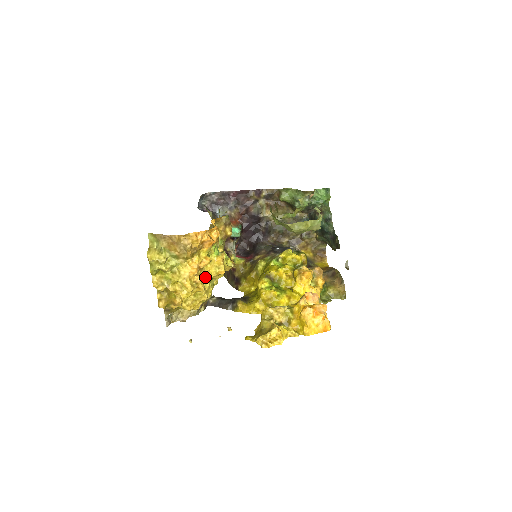
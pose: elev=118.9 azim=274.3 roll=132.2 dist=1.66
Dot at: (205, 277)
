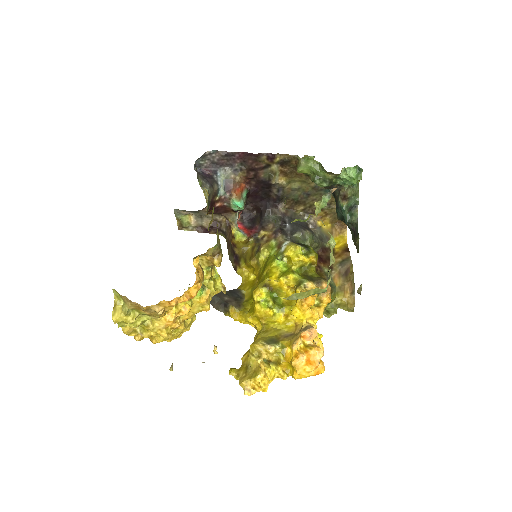
Dot at: (186, 318)
